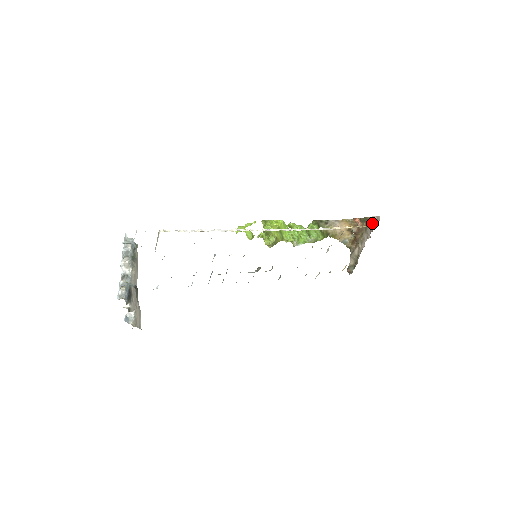
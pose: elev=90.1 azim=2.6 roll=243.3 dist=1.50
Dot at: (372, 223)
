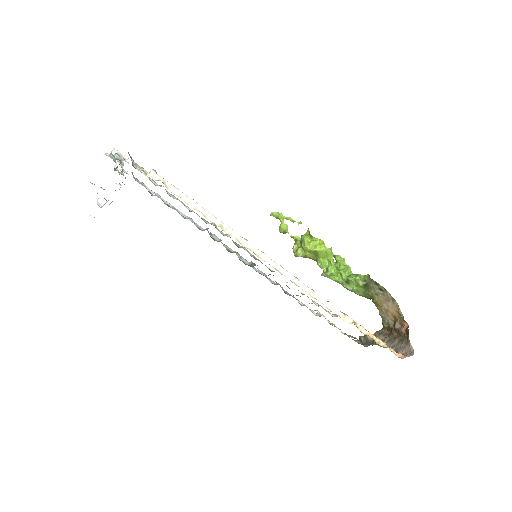
Dot at: (406, 347)
